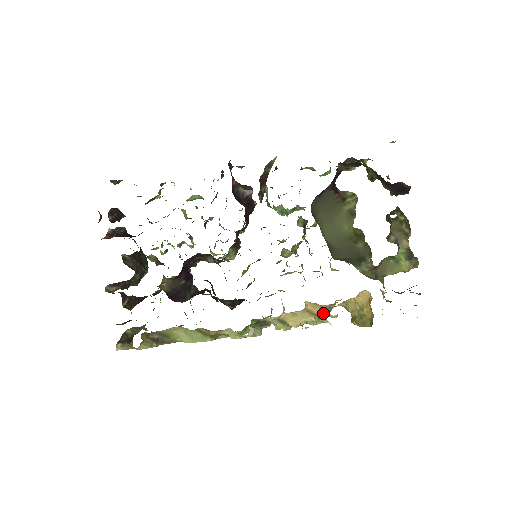
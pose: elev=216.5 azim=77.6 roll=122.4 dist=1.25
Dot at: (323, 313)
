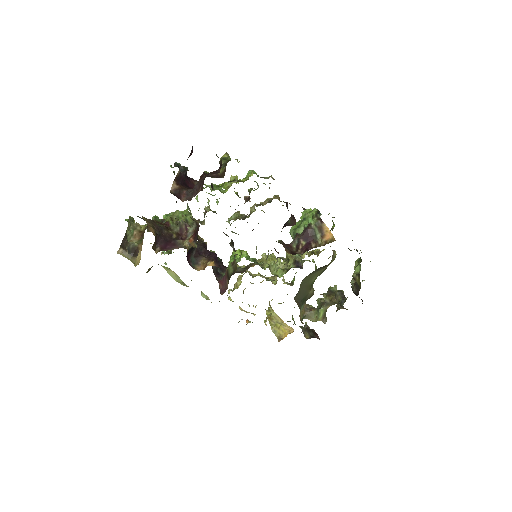
Dot at: occluded
